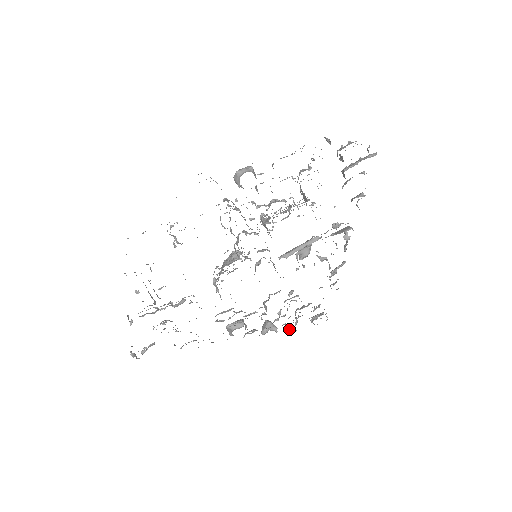
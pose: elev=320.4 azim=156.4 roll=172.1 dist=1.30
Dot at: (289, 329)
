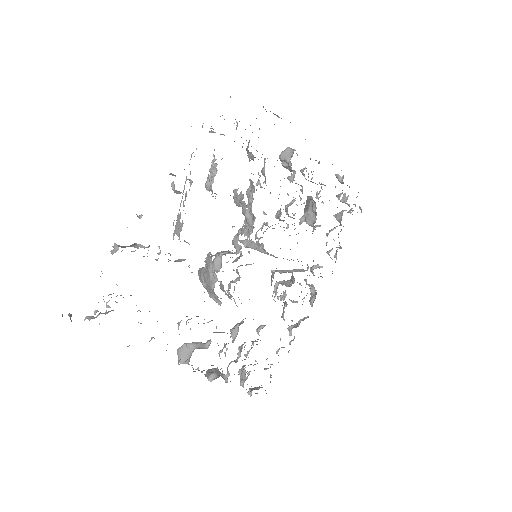
Dot at: occluded
